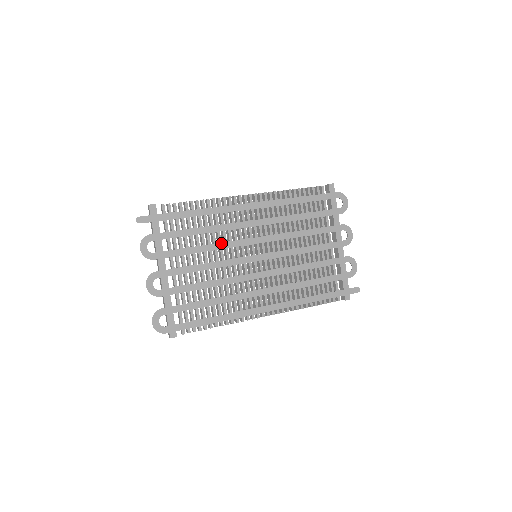
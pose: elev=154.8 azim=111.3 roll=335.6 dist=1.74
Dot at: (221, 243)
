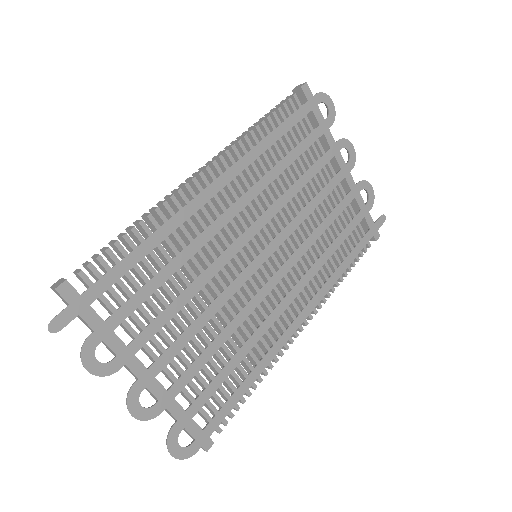
Dot at: (204, 272)
